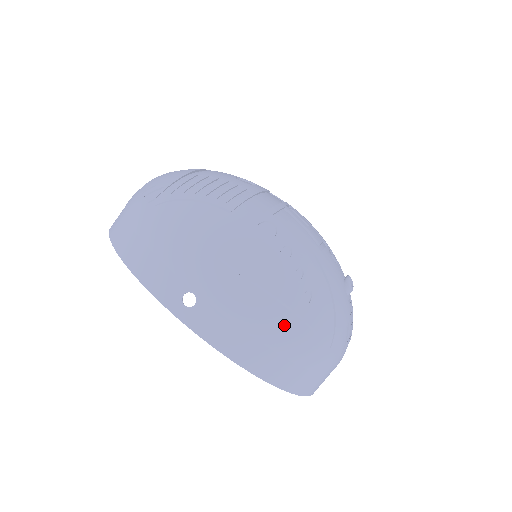
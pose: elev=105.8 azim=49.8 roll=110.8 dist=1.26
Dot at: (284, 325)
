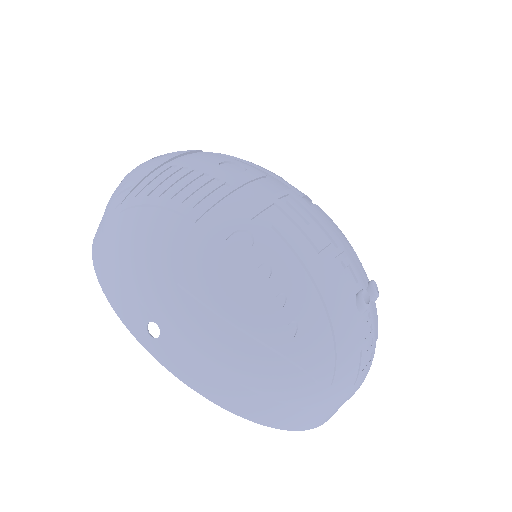
Dot at: (261, 365)
